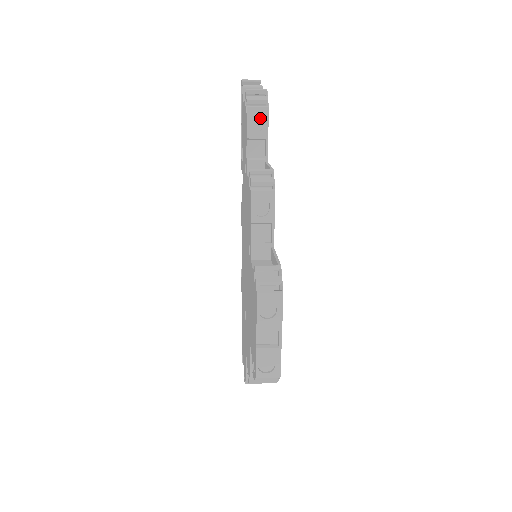
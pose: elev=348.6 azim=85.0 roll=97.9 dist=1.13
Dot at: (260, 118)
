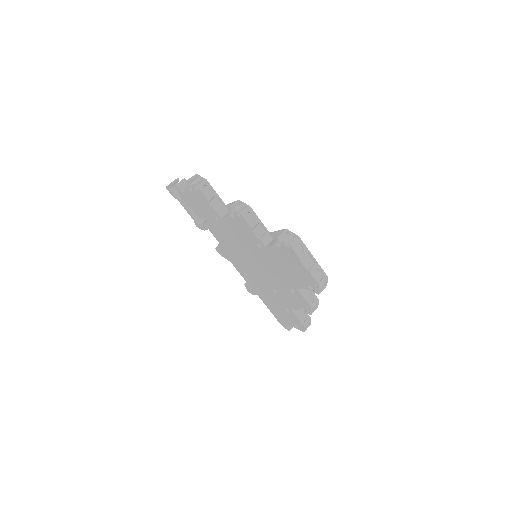
Dot at: (206, 188)
